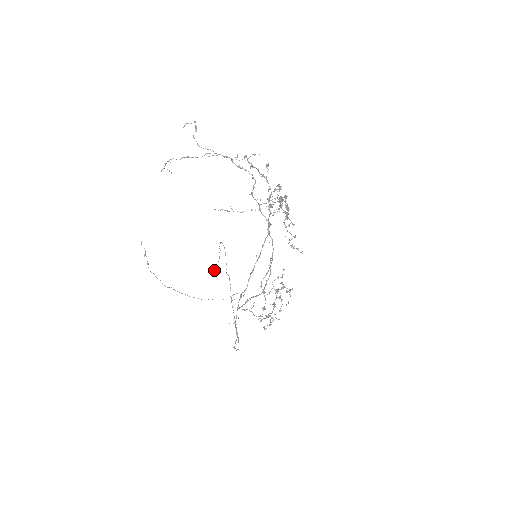
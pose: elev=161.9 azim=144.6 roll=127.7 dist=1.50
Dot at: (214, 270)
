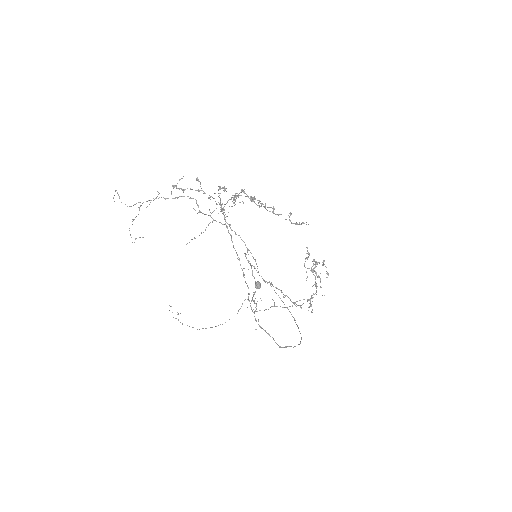
Dot at: occluded
